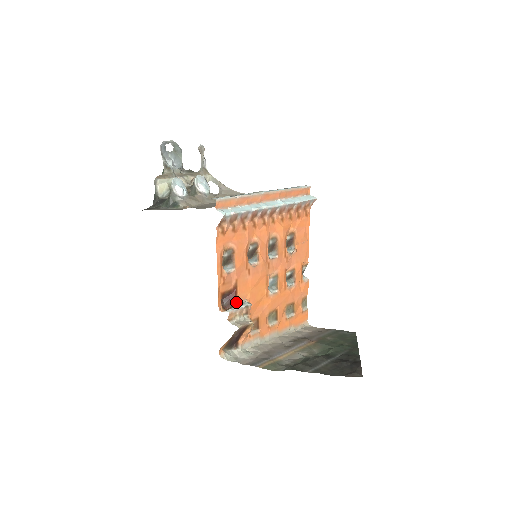
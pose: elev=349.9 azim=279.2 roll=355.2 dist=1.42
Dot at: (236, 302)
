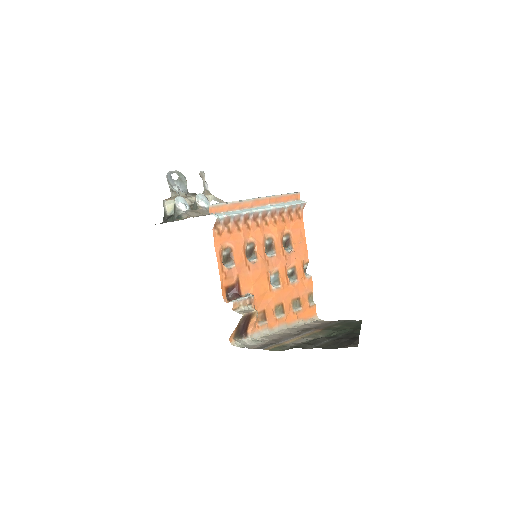
Dot at: (240, 295)
